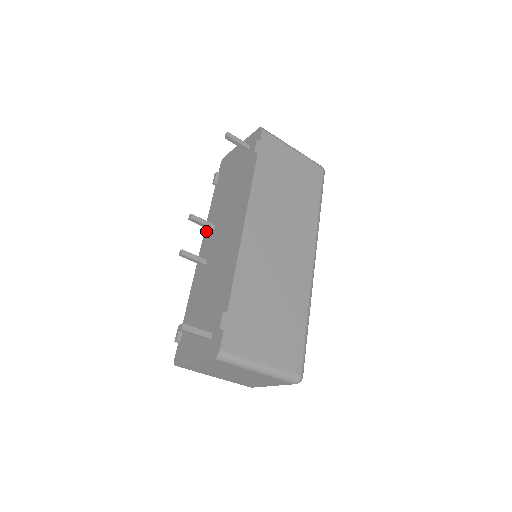
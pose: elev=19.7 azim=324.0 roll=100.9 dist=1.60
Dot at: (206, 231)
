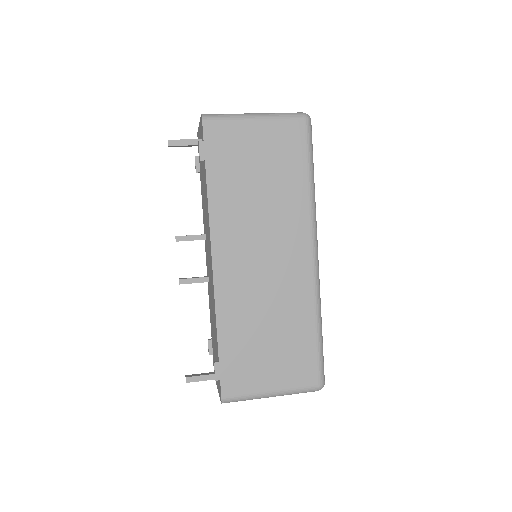
Dot at: occluded
